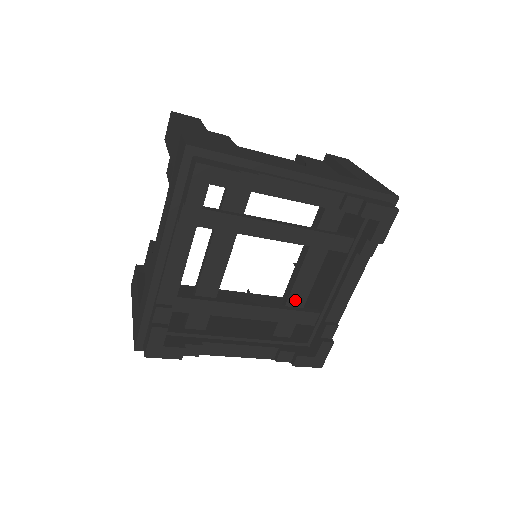
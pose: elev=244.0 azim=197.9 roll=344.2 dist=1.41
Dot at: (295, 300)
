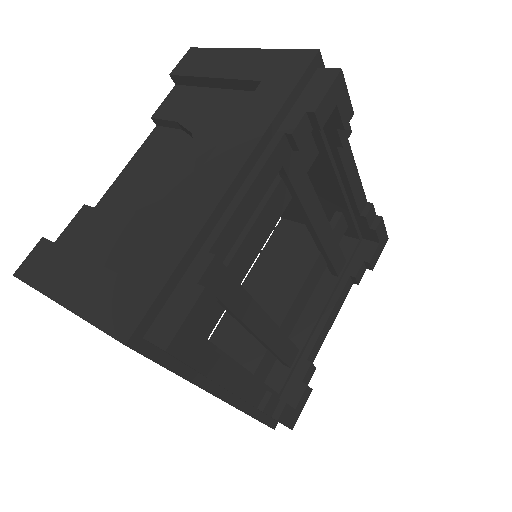
Dot at: (287, 324)
